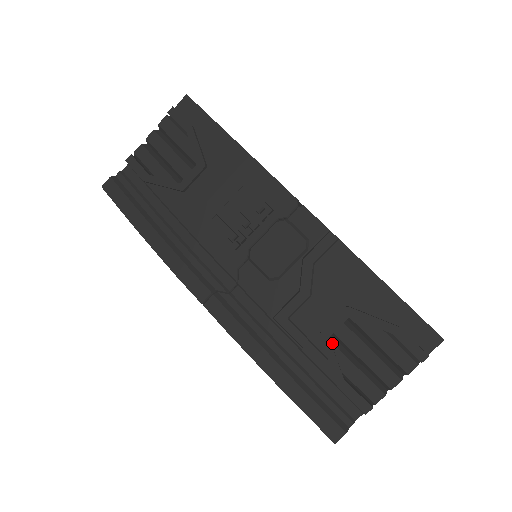
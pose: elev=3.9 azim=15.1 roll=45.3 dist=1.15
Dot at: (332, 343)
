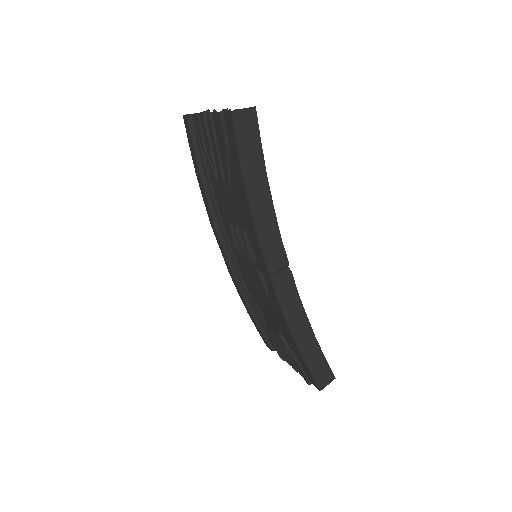
Dot at: (271, 332)
